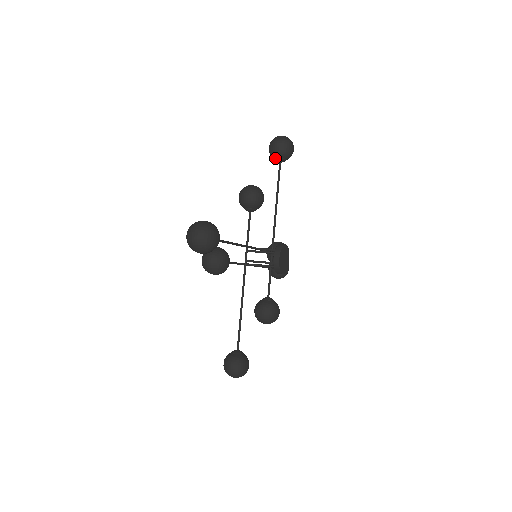
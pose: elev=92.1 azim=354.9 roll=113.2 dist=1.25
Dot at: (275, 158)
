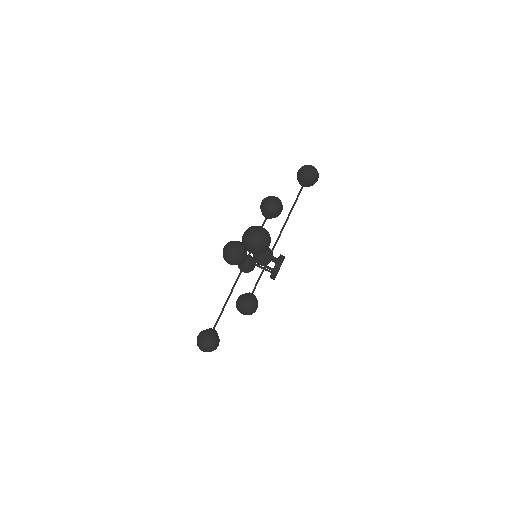
Dot at: (301, 182)
